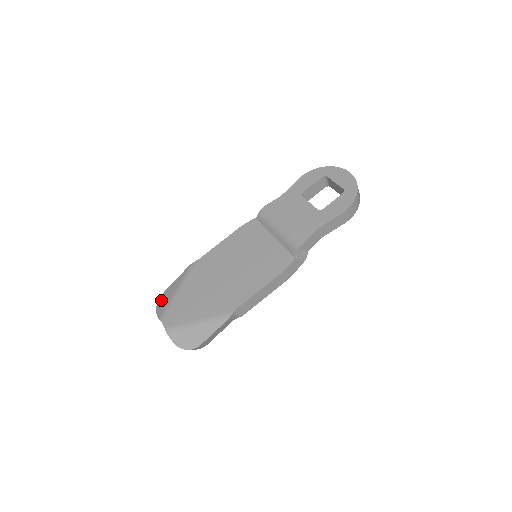
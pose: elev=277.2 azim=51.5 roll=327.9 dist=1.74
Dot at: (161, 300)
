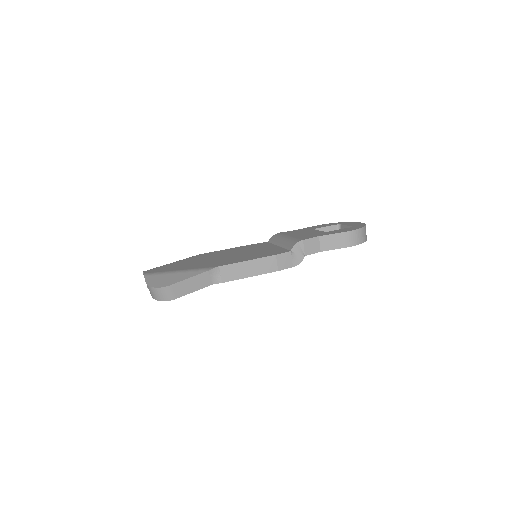
Dot at: occluded
